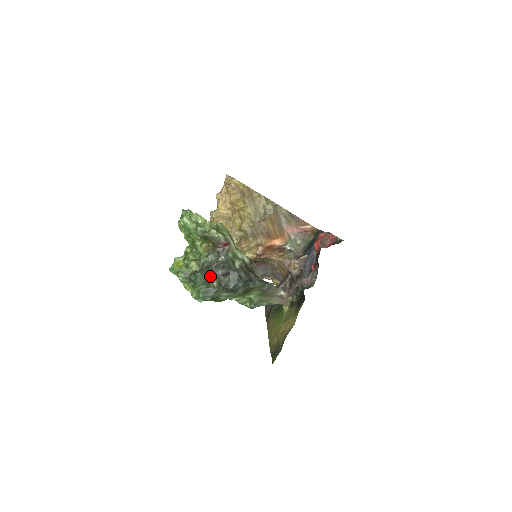
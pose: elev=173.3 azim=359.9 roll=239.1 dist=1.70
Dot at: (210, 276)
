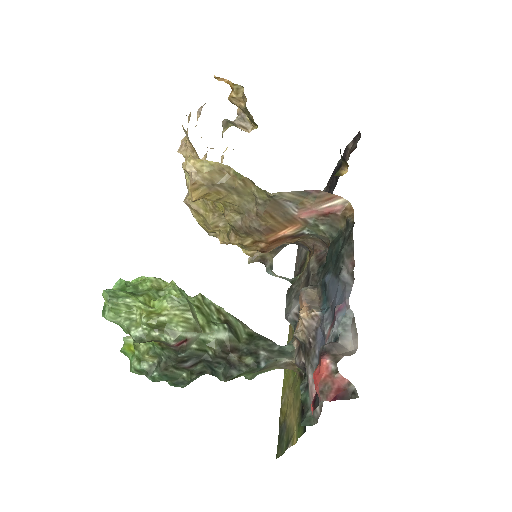
Dot at: (173, 372)
